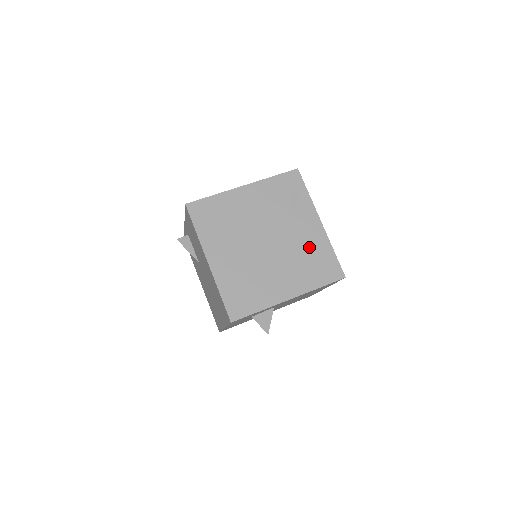
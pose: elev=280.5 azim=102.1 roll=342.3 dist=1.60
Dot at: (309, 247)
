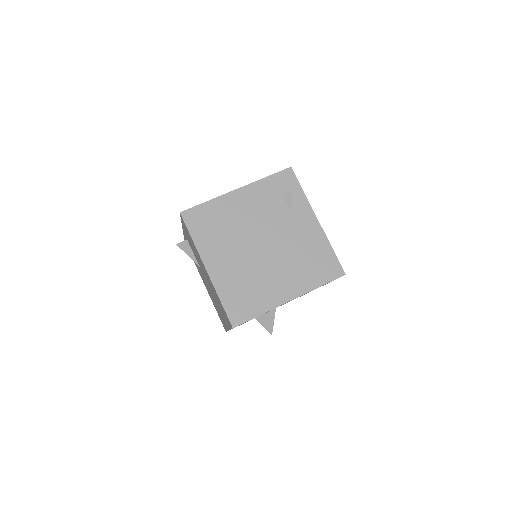
Dot at: (307, 246)
